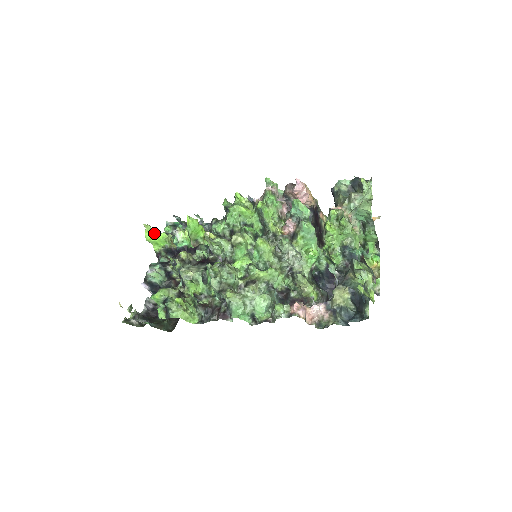
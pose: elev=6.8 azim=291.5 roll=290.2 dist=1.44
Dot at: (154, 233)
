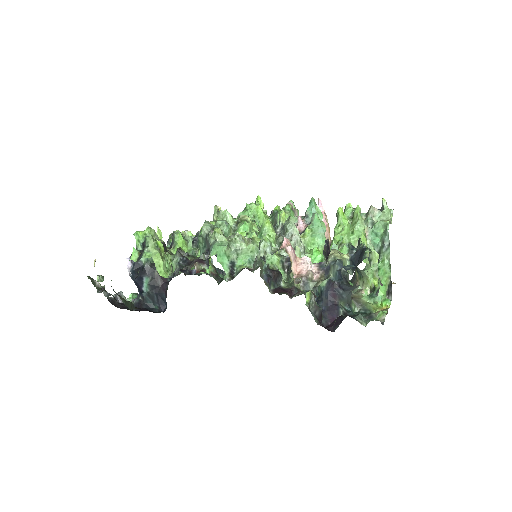
Dot at: occluded
